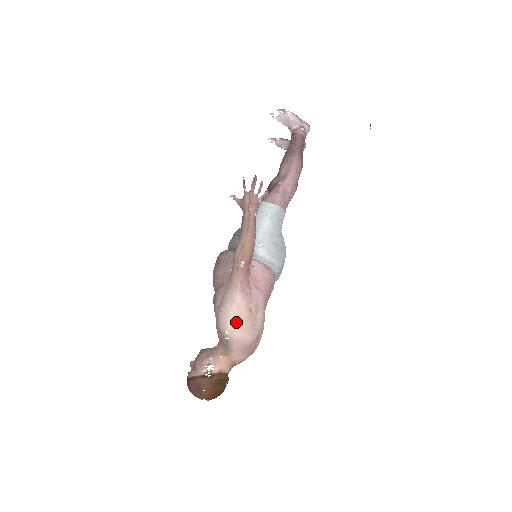
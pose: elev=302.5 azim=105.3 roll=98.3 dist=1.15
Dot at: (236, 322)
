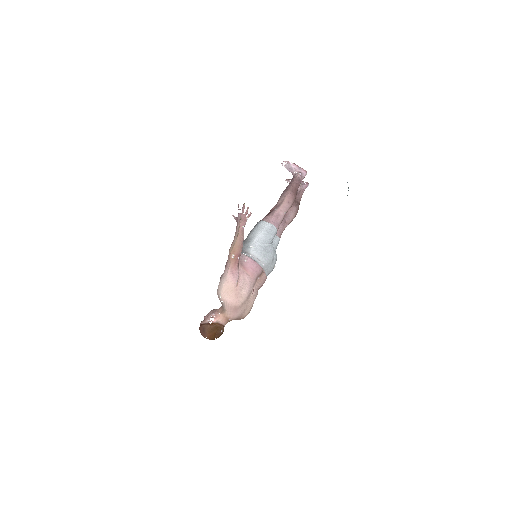
Dot at: (226, 291)
